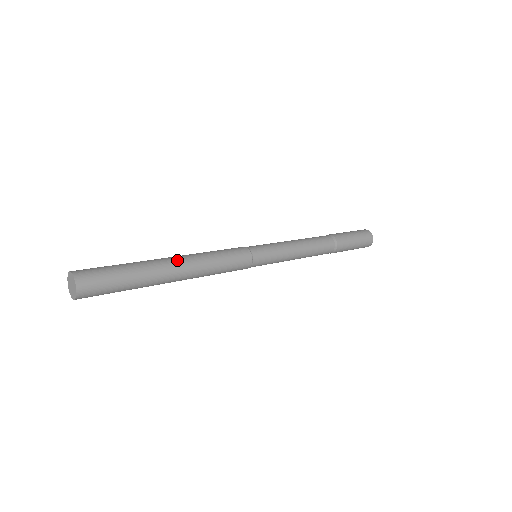
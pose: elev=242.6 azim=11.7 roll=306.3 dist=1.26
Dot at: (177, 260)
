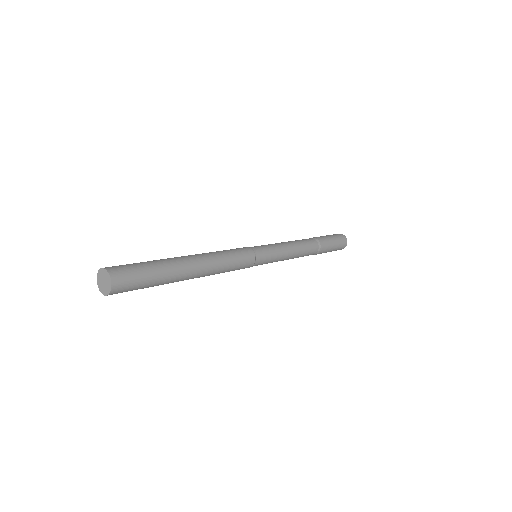
Dot at: (190, 255)
